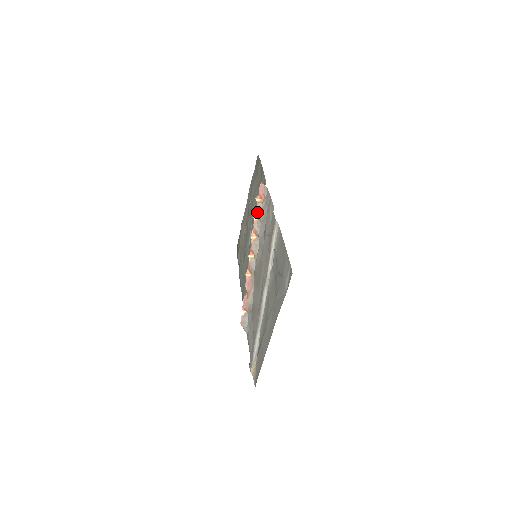
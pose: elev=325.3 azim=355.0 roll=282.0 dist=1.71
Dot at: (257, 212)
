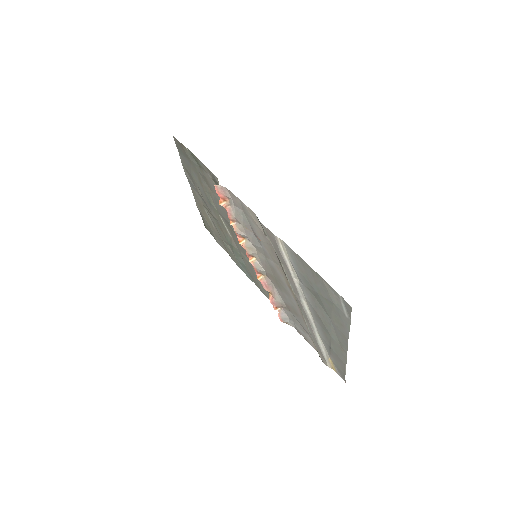
Dot at: (231, 217)
